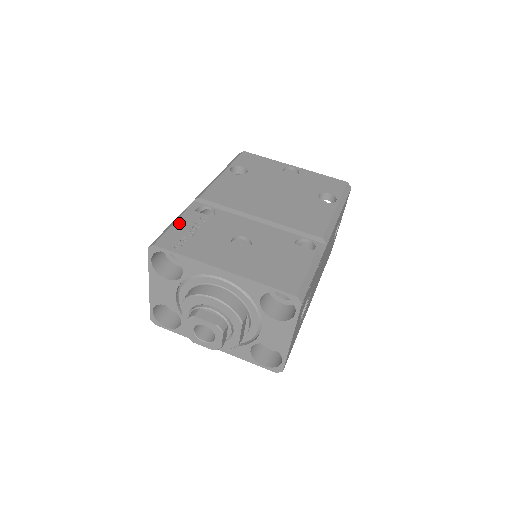
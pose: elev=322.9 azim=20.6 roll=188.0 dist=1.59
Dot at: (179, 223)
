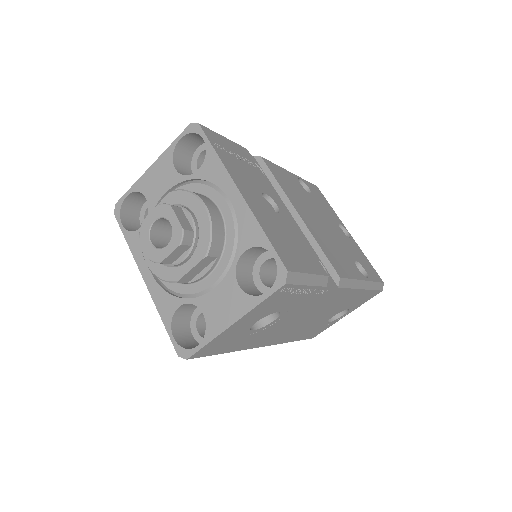
Dot at: (232, 143)
